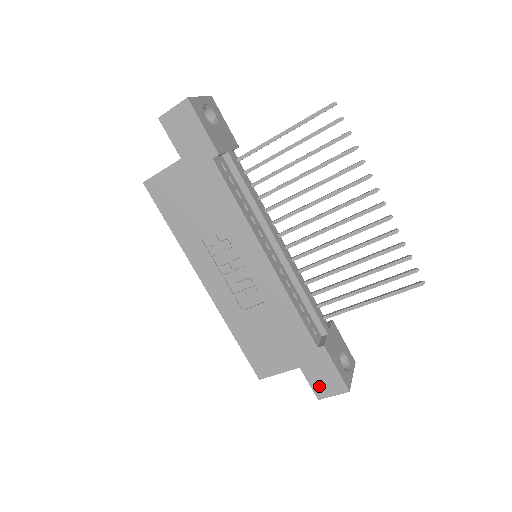
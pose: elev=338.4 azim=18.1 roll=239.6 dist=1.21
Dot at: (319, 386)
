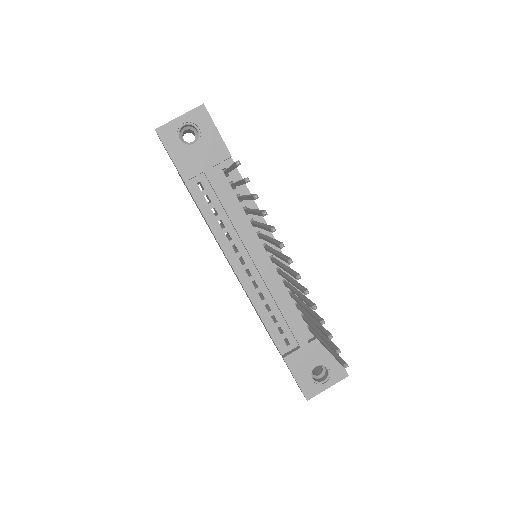
Dot at: occluded
